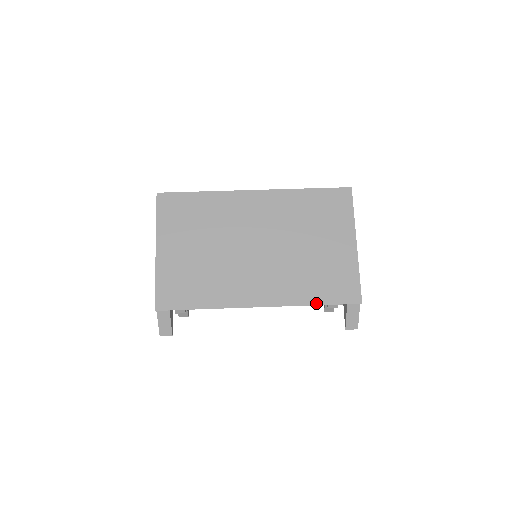
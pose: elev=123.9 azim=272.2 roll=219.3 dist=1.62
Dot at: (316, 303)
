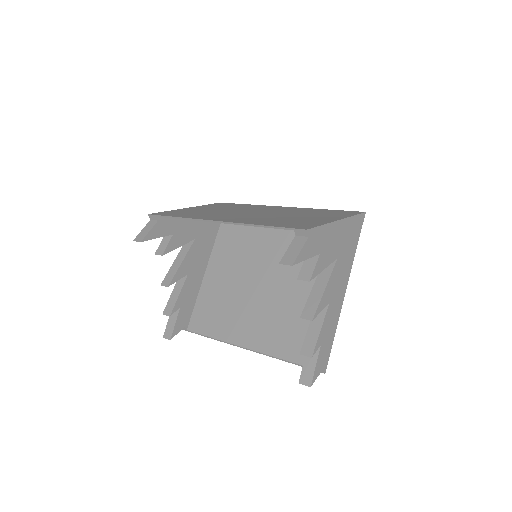
Dot at: (264, 225)
